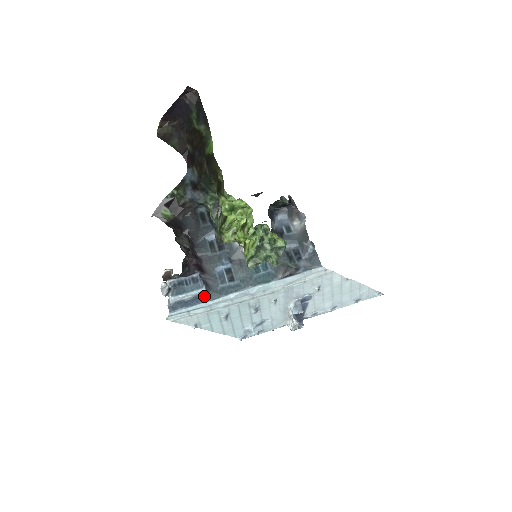
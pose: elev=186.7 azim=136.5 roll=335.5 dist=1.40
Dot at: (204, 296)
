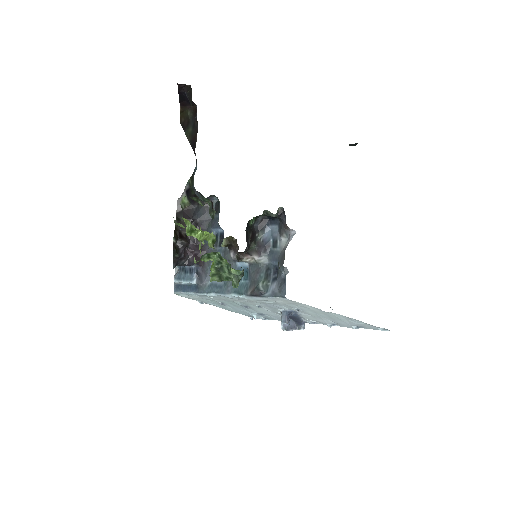
Dot at: (196, 287)
